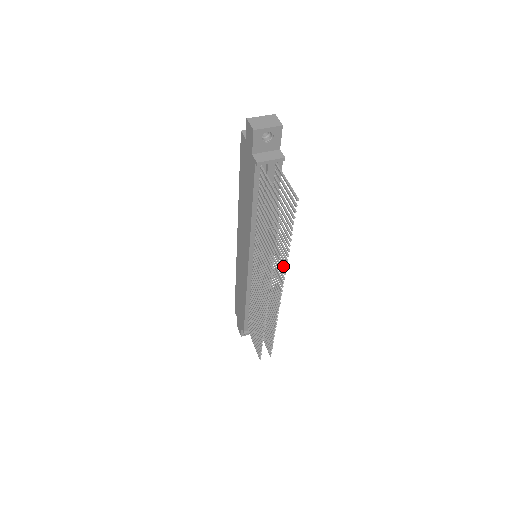
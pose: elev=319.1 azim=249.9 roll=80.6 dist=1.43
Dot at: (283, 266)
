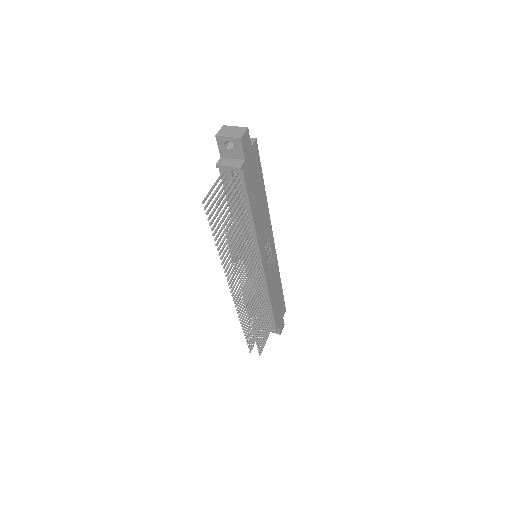
Dot at: (236, 267)
